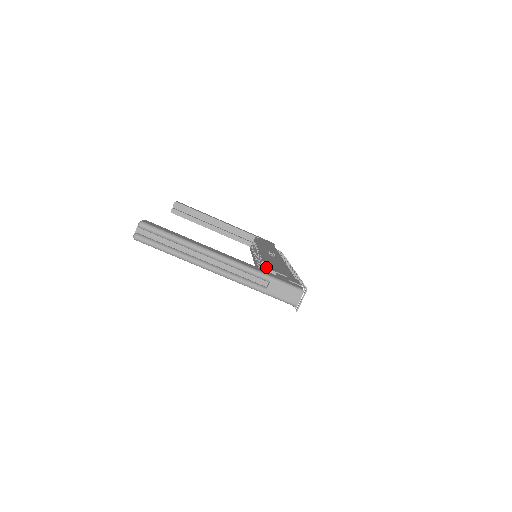
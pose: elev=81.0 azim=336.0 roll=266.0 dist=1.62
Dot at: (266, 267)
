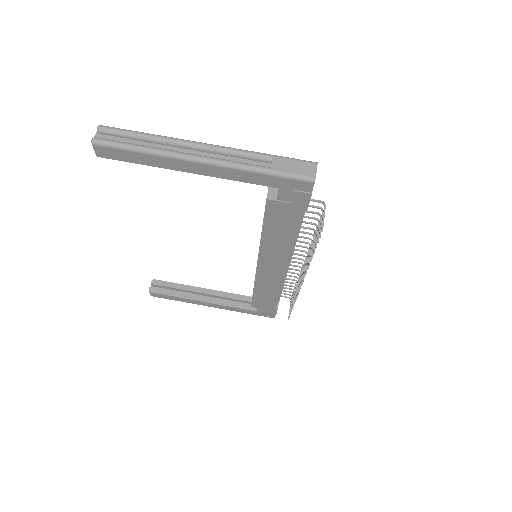
Dot at: occluded
